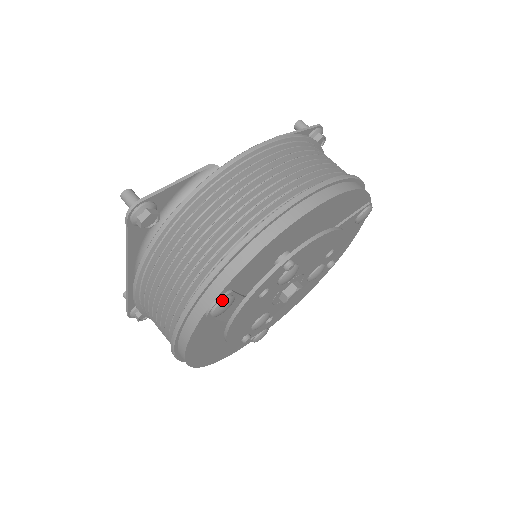
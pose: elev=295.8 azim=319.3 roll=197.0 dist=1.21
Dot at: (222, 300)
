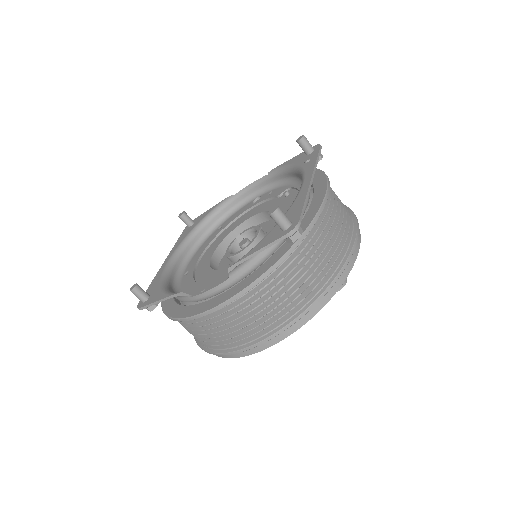
Dot at: occluded
